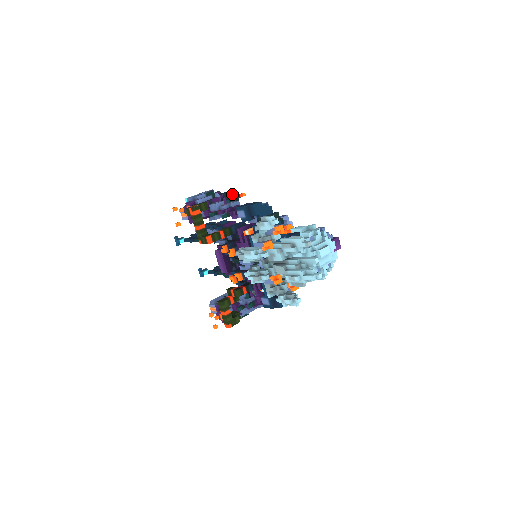
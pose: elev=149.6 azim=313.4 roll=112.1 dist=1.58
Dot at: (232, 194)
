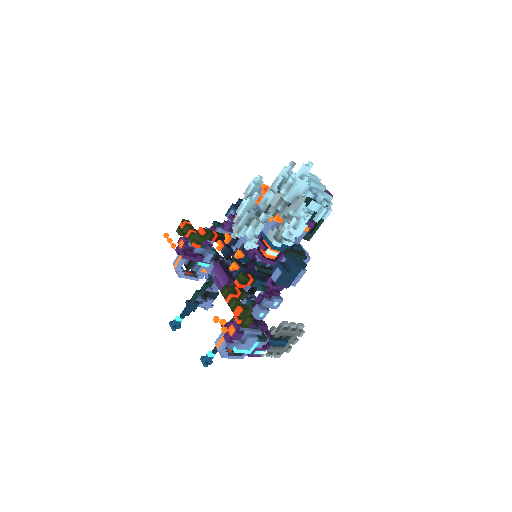
Dot at: occluded
